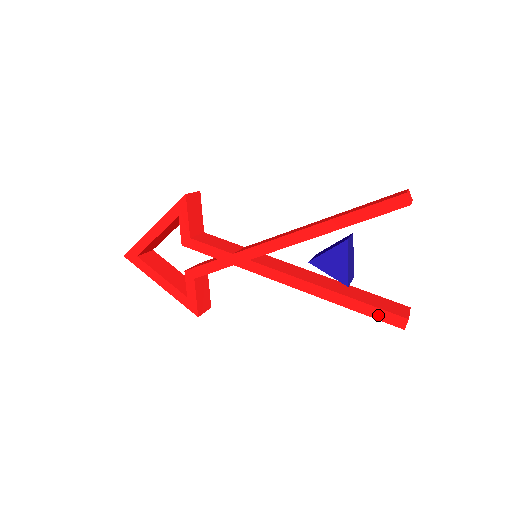
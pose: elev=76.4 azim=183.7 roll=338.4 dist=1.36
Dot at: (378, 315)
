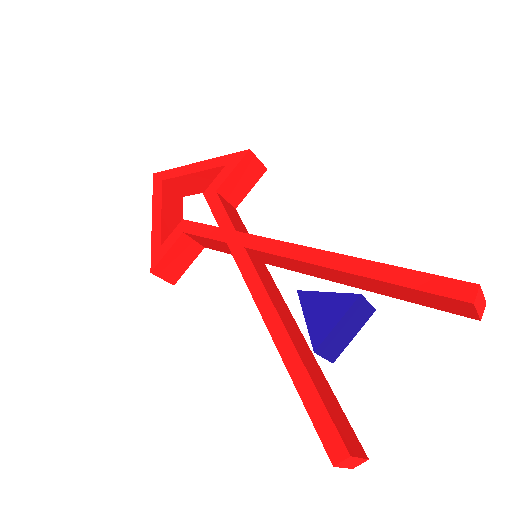
Dot at: (318, 417)
